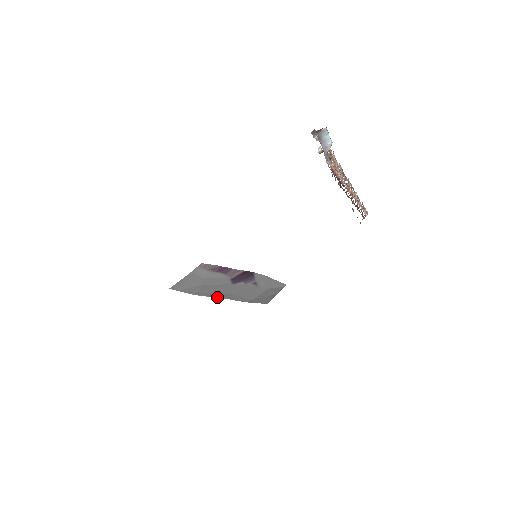
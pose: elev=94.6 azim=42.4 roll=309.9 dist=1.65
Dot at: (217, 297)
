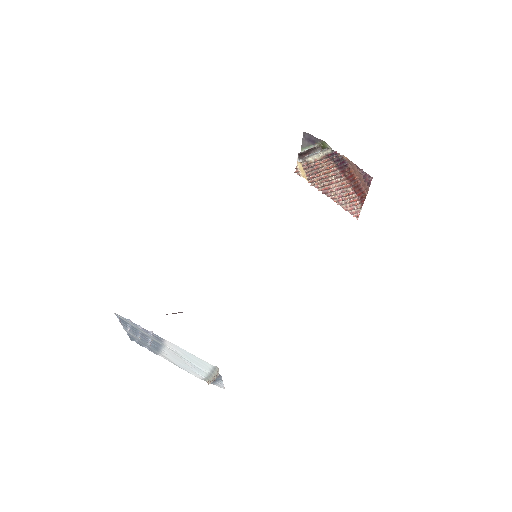
Dot at: occluded
